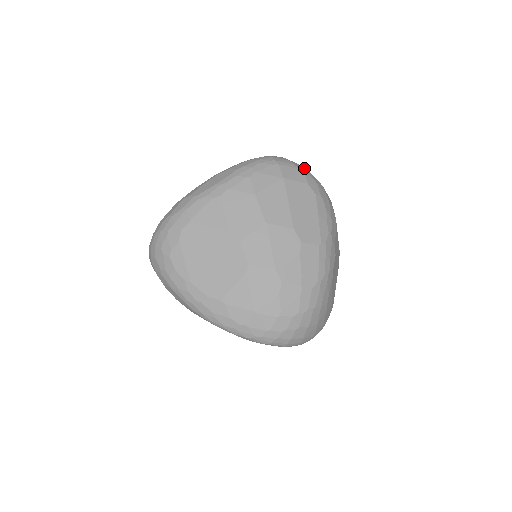
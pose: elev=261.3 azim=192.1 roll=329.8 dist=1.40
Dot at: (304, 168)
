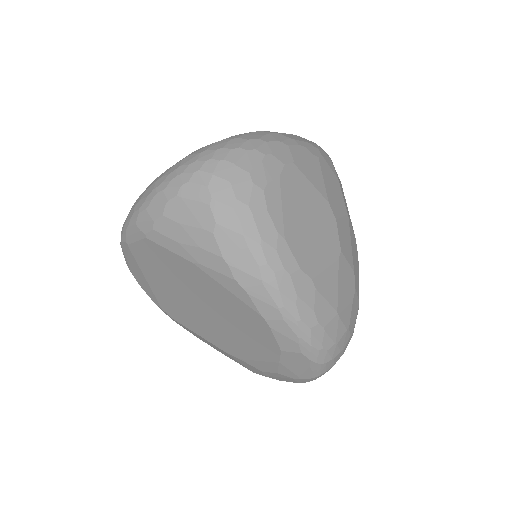
Dot at: occluded
